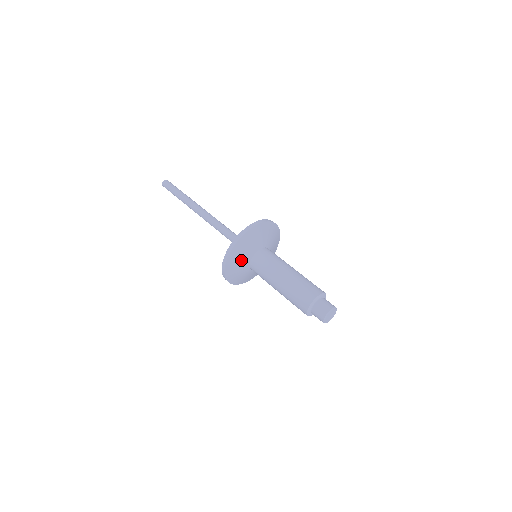
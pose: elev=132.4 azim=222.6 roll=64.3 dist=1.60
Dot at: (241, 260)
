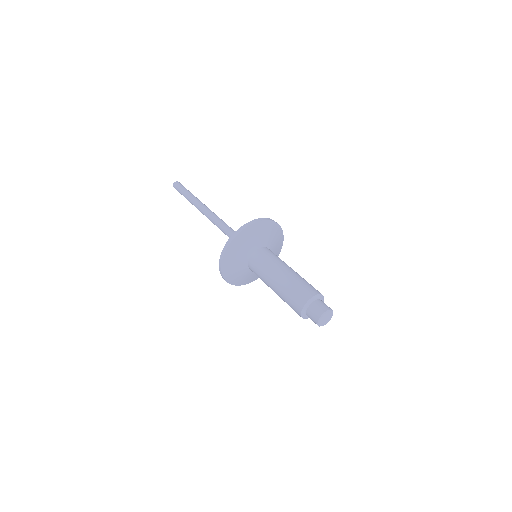
Dot at: (237, 264)
